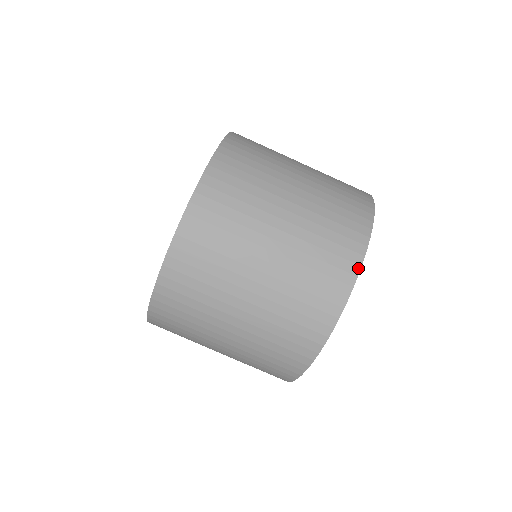
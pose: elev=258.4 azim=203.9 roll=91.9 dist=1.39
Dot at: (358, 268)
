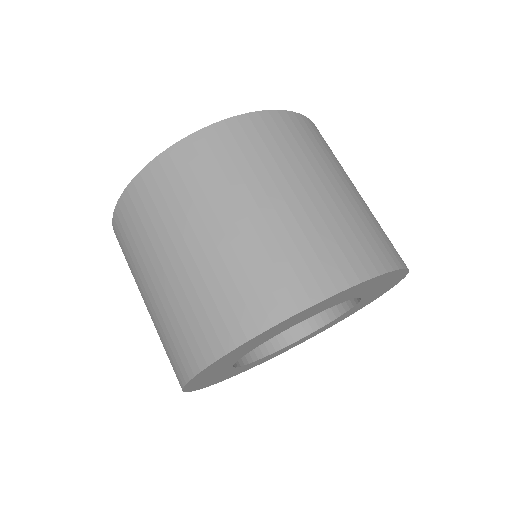
Dot at: (384, 270)
